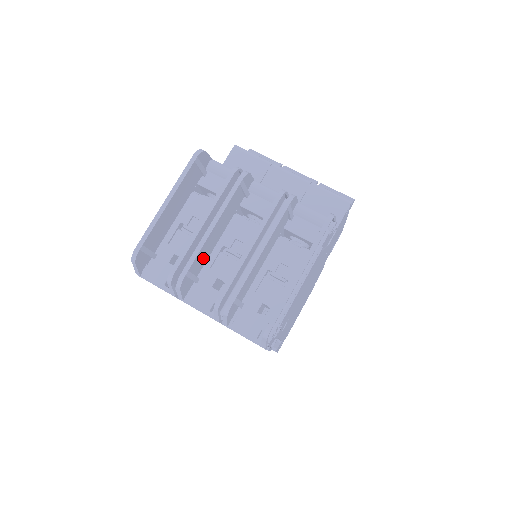
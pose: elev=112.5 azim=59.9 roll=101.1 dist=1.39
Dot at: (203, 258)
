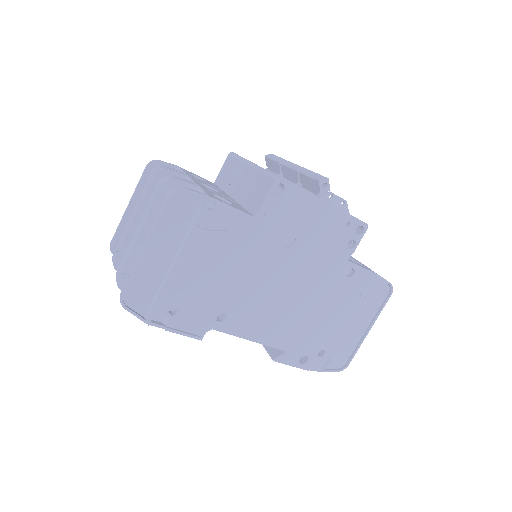
Dot at: occluded
